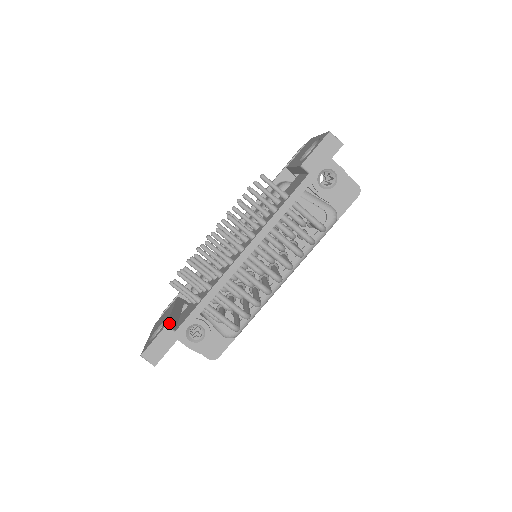
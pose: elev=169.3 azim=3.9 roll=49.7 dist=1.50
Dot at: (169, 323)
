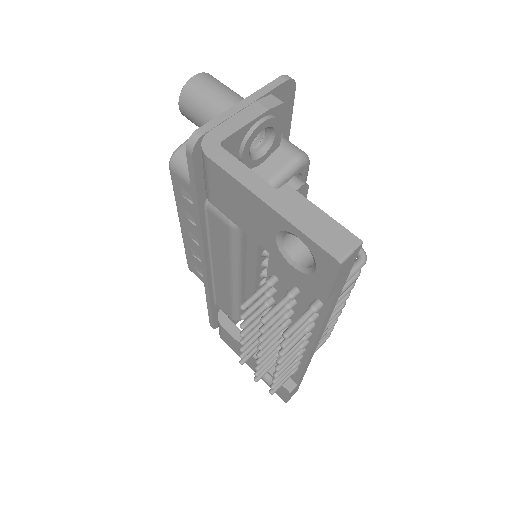
Dot at: (285, 385)
